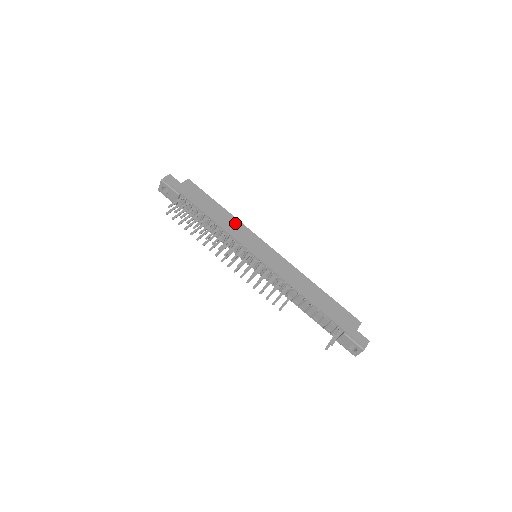
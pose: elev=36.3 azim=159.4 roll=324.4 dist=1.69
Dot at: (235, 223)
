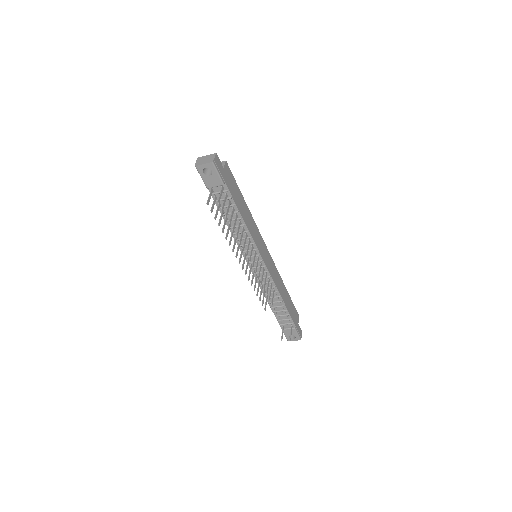
Dot at: (252, 222)
